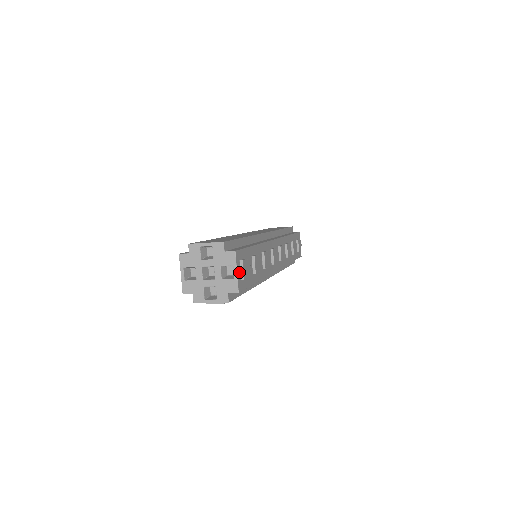
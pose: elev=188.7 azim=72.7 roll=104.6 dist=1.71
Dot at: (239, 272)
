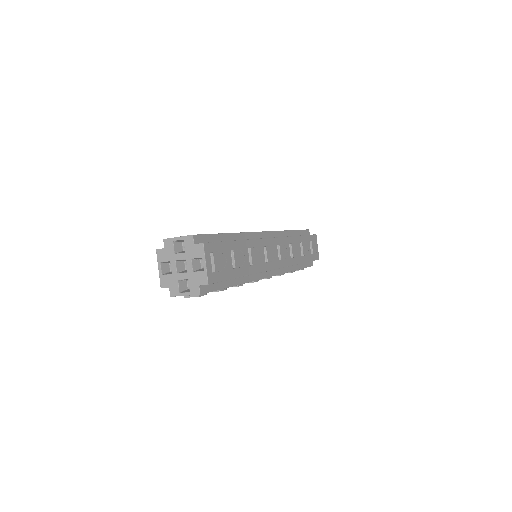
Dot at: (209, 264)
